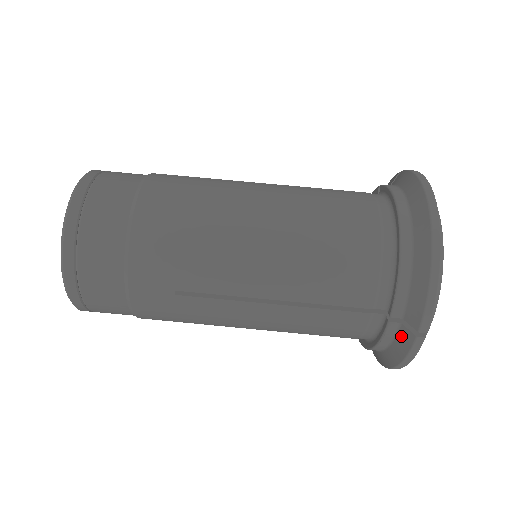
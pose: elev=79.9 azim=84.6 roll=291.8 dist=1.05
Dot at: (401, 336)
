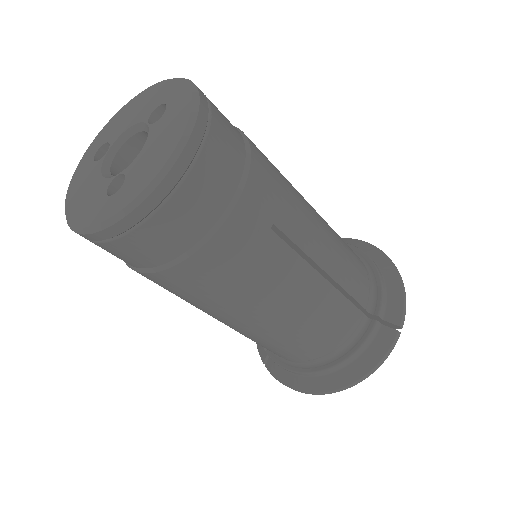
Dot at: occluded
